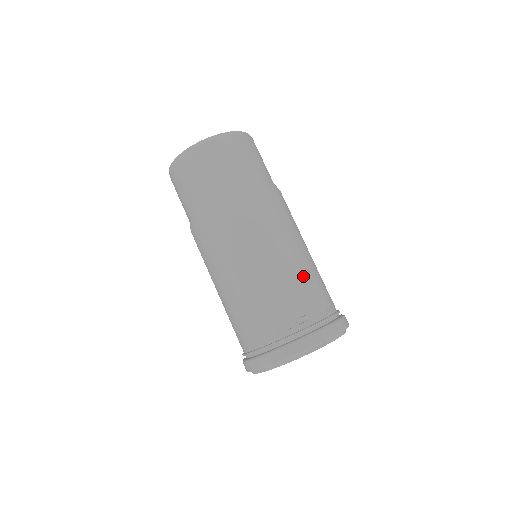
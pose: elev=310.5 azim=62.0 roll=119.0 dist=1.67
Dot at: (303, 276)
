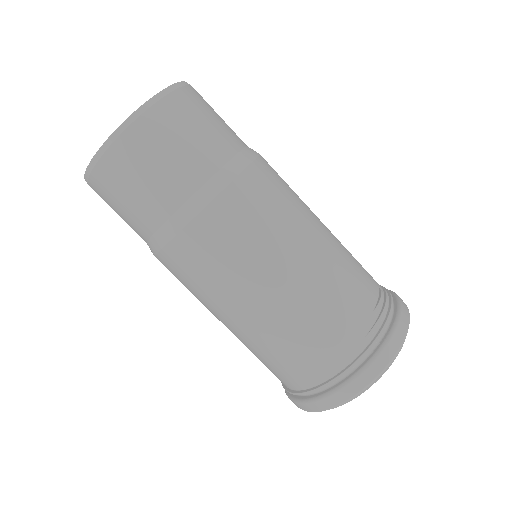
Dot at: (348, 252)
